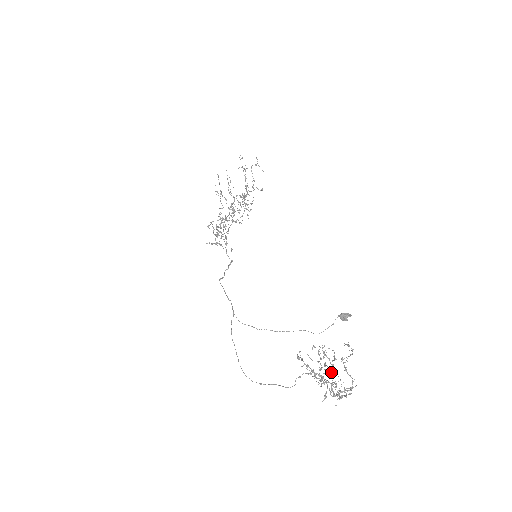
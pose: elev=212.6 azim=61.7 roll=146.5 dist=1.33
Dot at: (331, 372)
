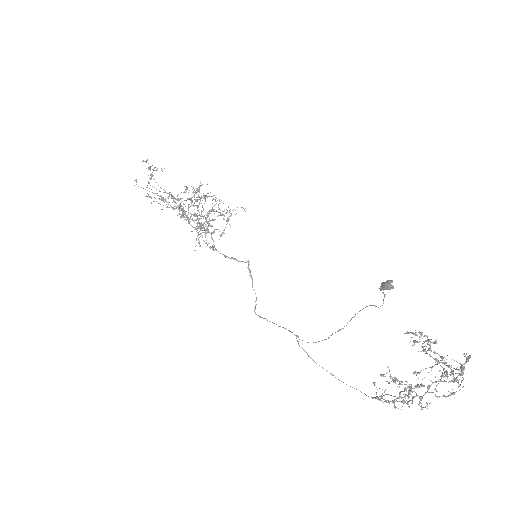
Dot at: occluded
